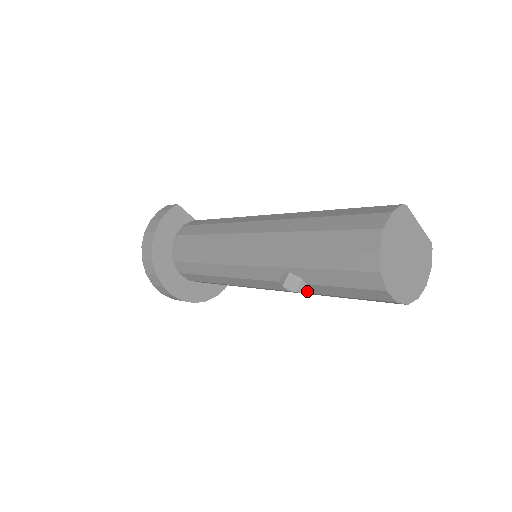
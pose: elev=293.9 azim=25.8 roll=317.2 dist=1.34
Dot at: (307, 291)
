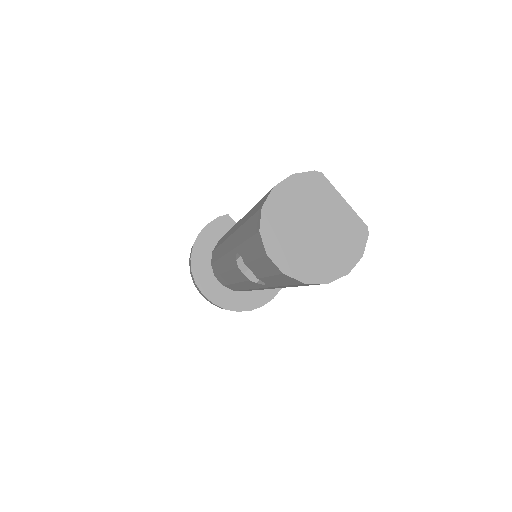
Dot at: occluded
